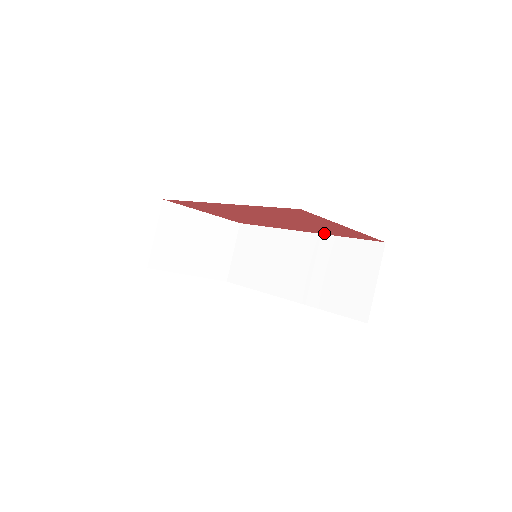
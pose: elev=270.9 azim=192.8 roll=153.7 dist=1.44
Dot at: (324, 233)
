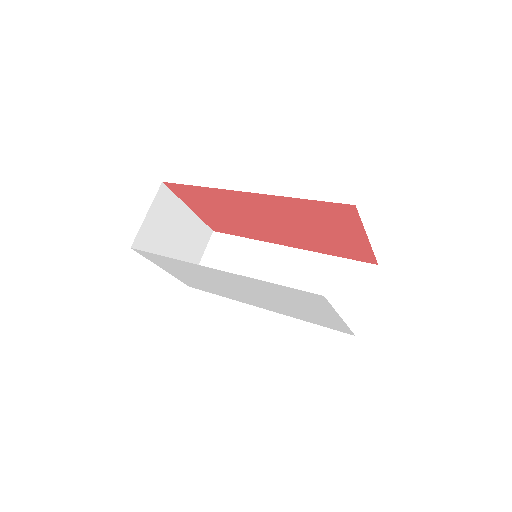
Dot at: (315, 250)
